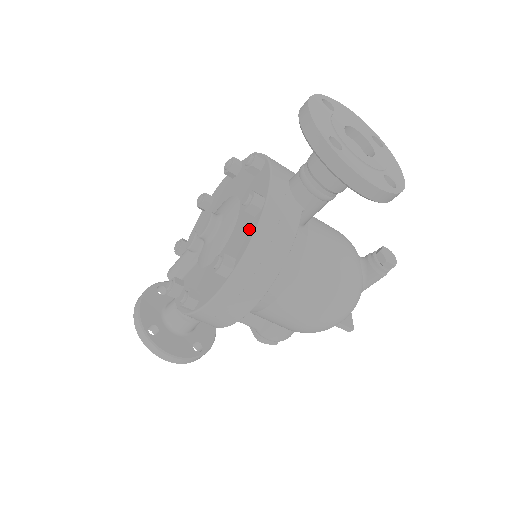
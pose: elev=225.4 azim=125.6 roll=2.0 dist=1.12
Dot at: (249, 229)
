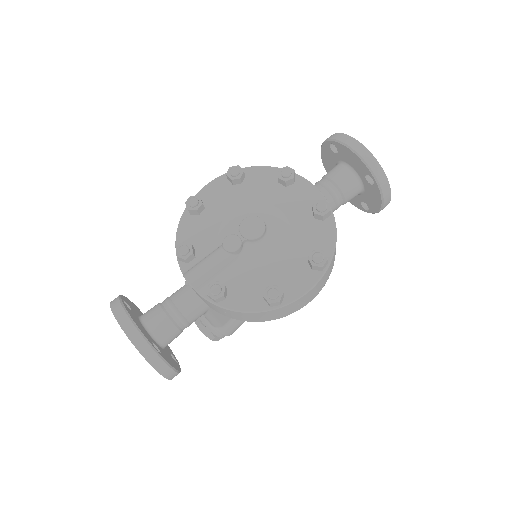
Dot at: (324, 231)
